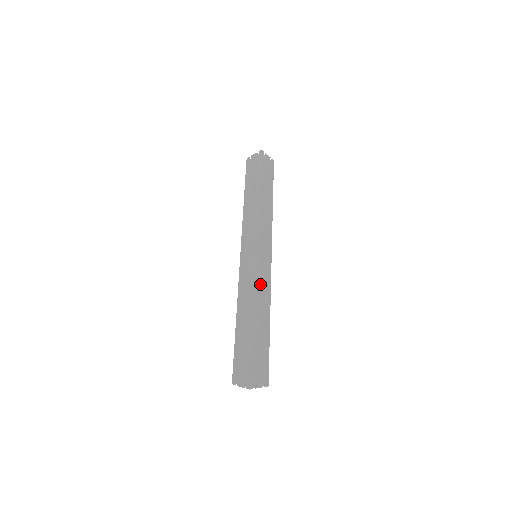
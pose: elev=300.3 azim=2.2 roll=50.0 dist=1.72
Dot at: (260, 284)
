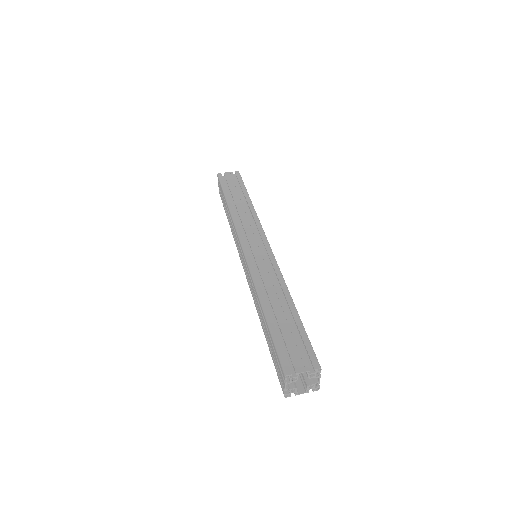
Dot at: (260, 275)
